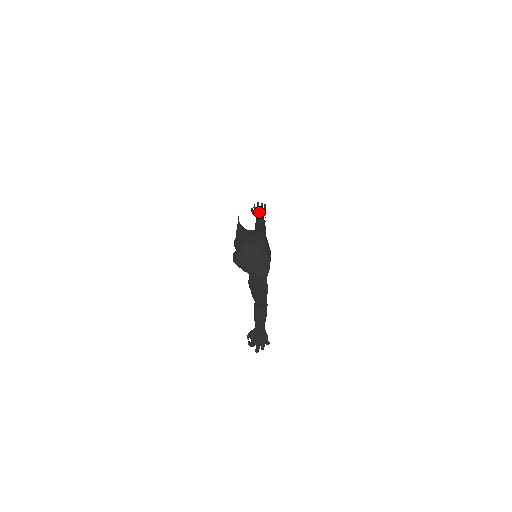
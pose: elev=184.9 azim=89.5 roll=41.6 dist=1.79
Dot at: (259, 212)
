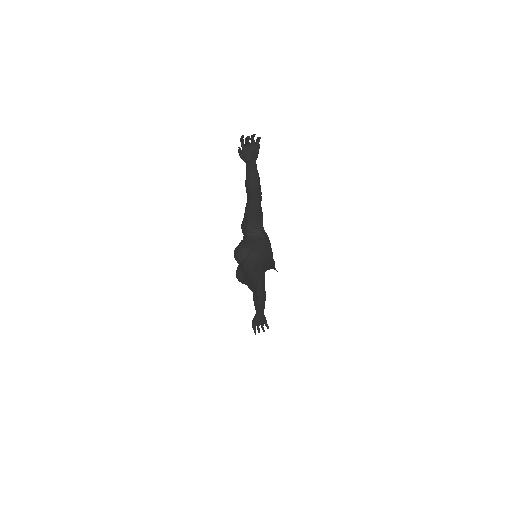
Dot at: (252, 161)
